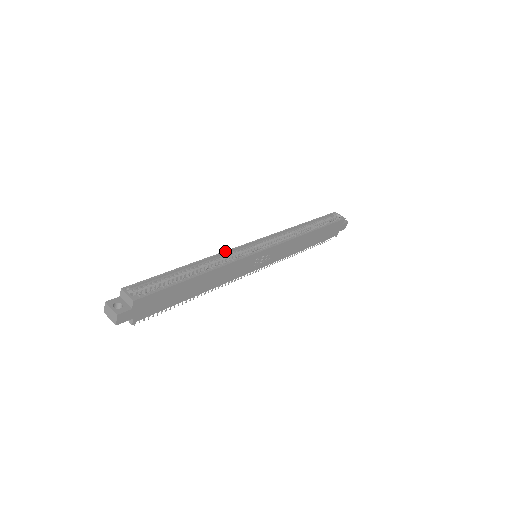
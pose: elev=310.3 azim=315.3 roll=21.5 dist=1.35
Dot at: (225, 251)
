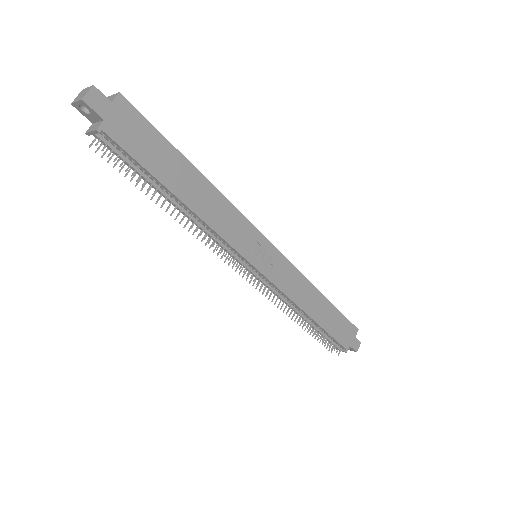
Dot at: occluded
